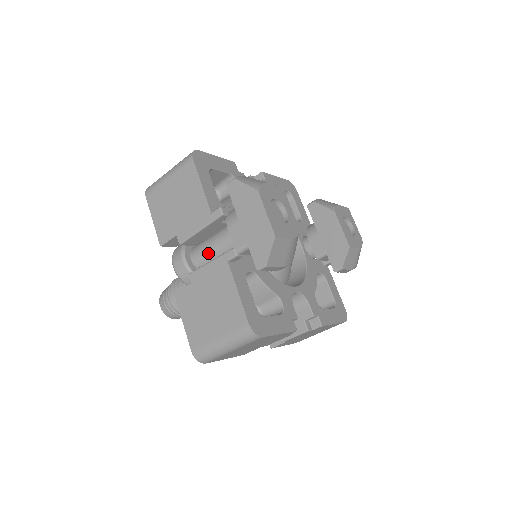
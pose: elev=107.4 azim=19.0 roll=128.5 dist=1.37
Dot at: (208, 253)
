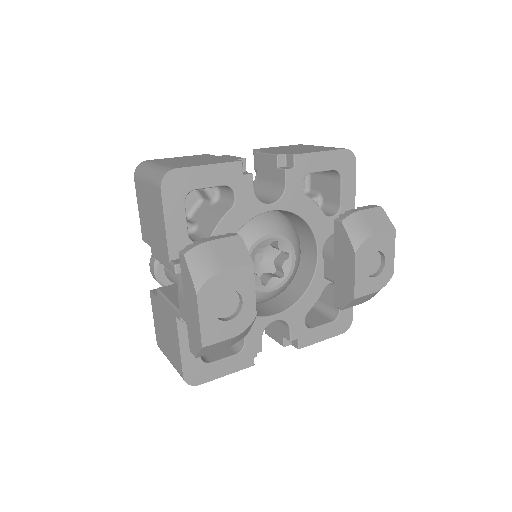
Dot at: (174, 282)
